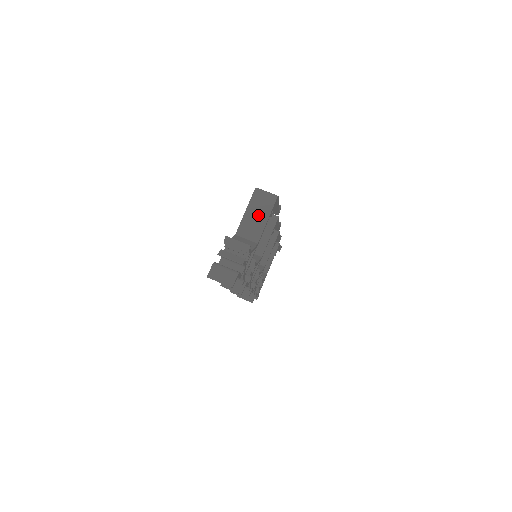
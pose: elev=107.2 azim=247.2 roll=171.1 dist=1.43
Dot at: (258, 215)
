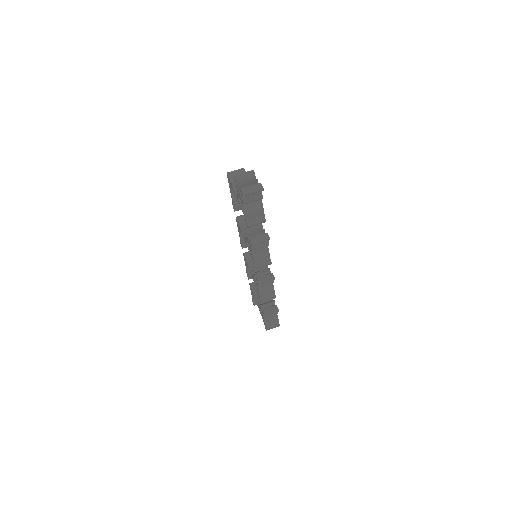
Dot at: occluded
